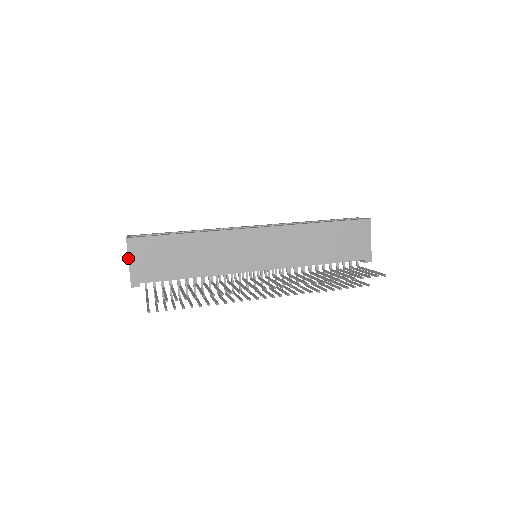
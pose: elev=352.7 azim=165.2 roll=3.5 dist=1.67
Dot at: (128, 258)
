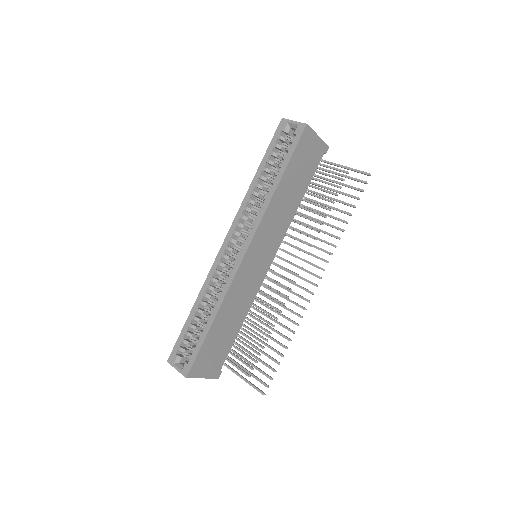
Dot at: occluded
